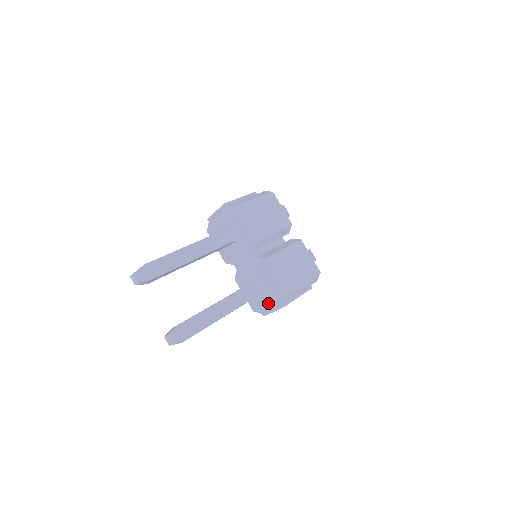
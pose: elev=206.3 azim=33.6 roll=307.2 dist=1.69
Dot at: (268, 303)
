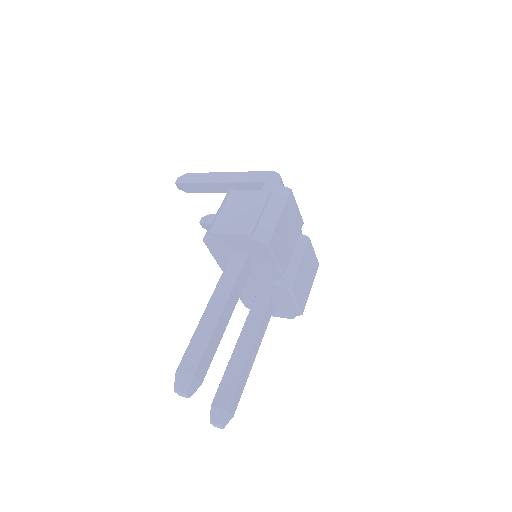
Dot at: occluded
